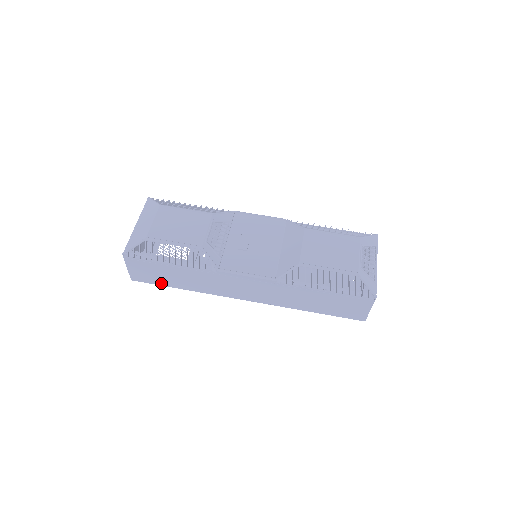
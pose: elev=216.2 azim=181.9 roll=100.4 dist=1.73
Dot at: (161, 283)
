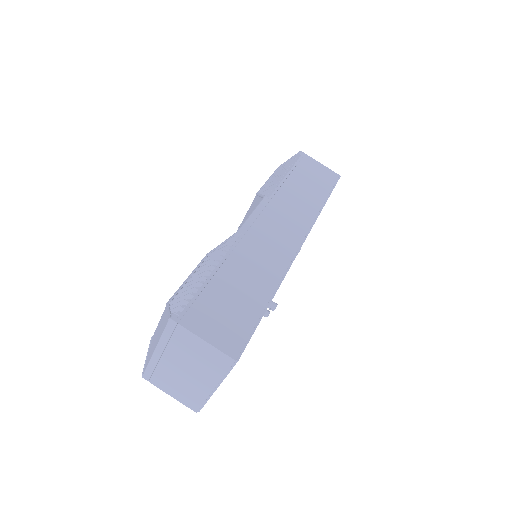
Dot at: (252, 319)
